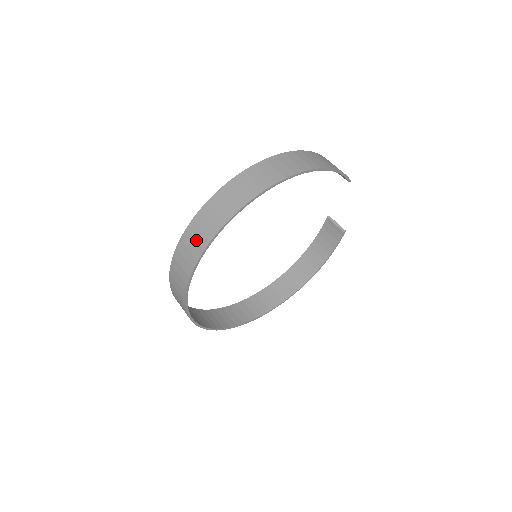
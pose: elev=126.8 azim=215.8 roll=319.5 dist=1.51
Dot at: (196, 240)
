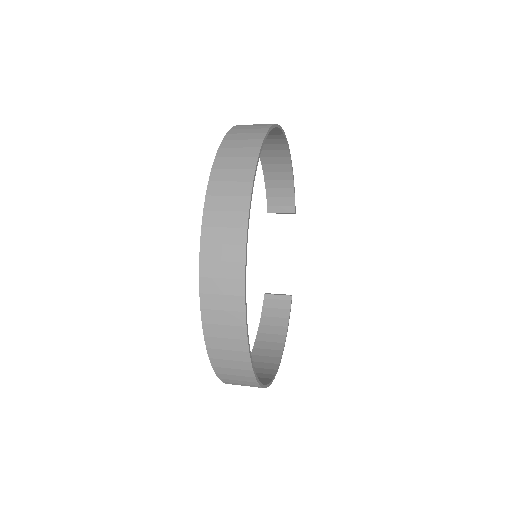
Dot at: (245, 139)
